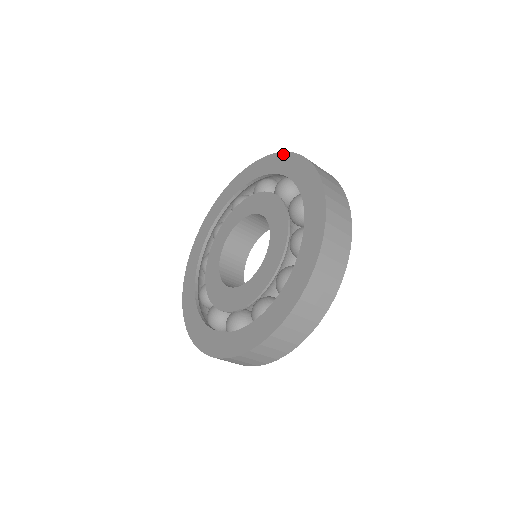
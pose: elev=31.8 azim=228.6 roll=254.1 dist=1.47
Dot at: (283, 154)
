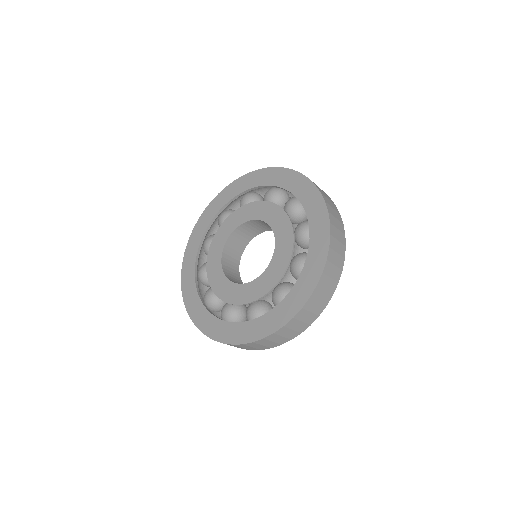
Dot at: (265, 170)
